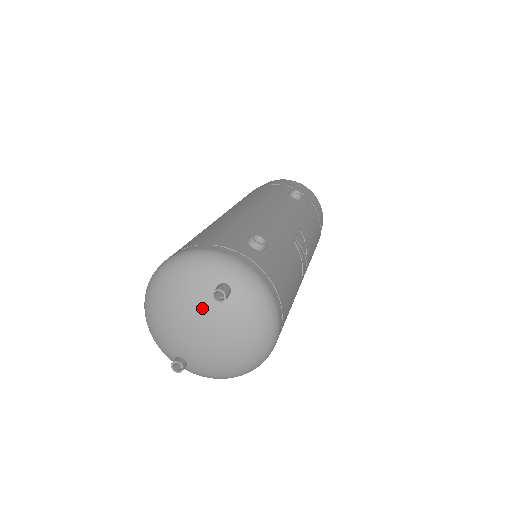
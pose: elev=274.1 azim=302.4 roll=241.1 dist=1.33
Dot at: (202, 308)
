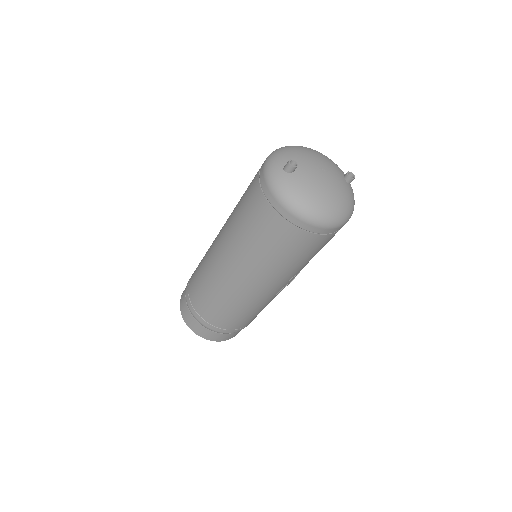
Dot at: (335, 170)
